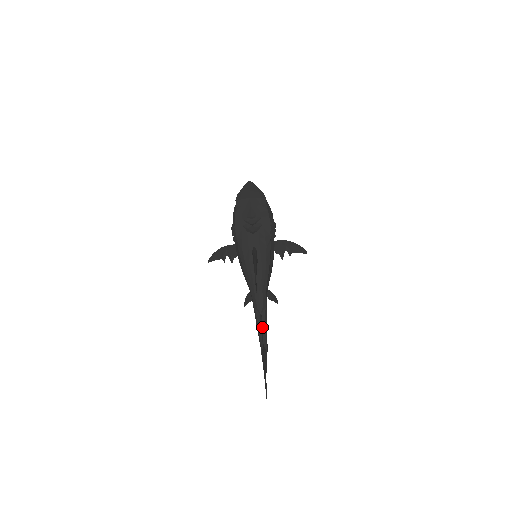
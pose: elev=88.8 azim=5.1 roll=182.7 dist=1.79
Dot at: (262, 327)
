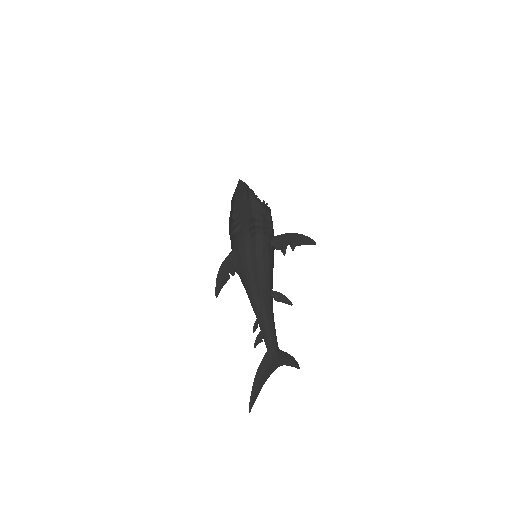
Dot at: (261, 332)
